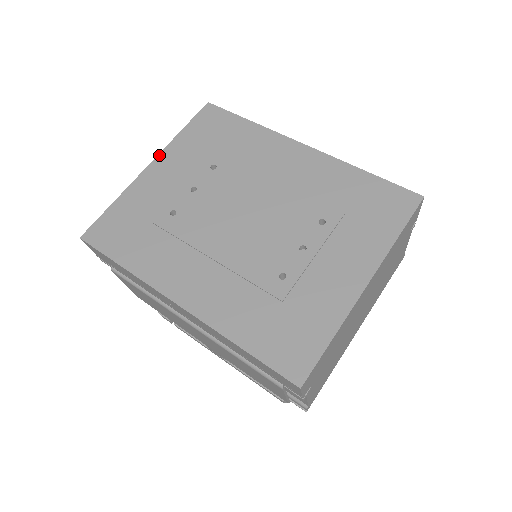
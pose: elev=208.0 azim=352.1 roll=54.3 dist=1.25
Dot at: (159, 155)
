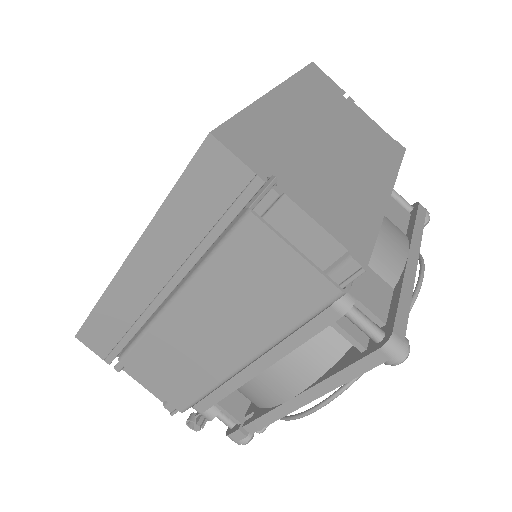
Dot at: occluded
